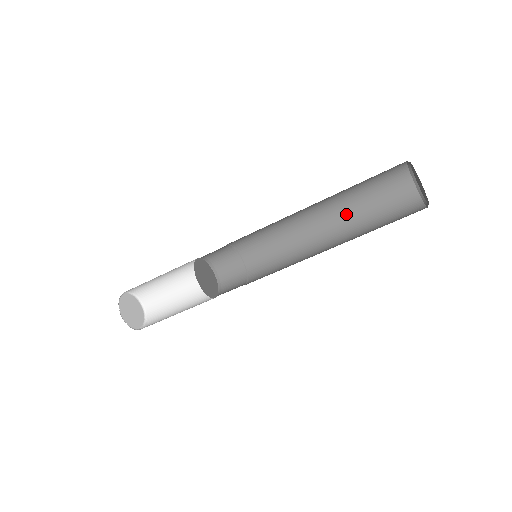
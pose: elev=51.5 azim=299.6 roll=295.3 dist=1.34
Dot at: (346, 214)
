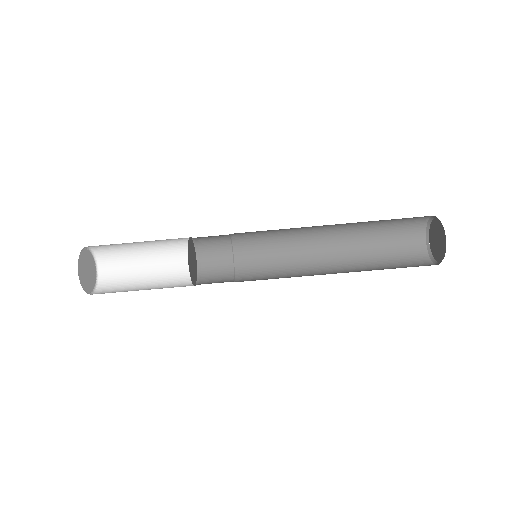
Dot at: (354, 232)
